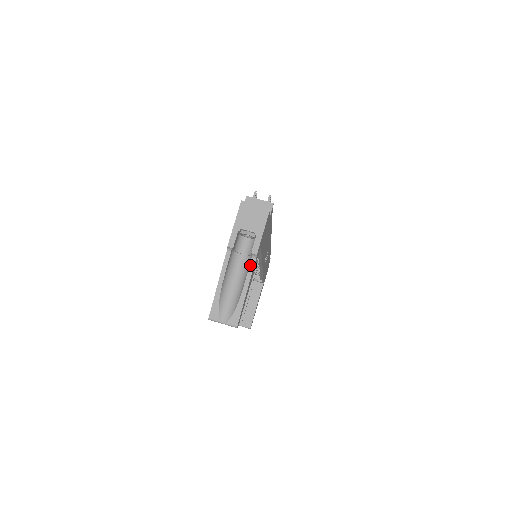
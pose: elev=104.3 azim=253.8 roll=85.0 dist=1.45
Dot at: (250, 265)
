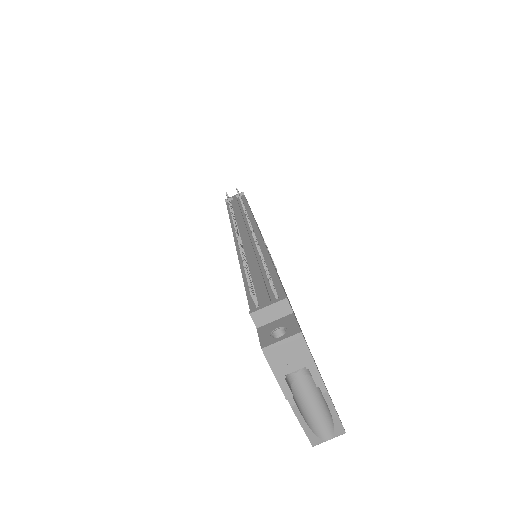
Dot at: (322, 392)
